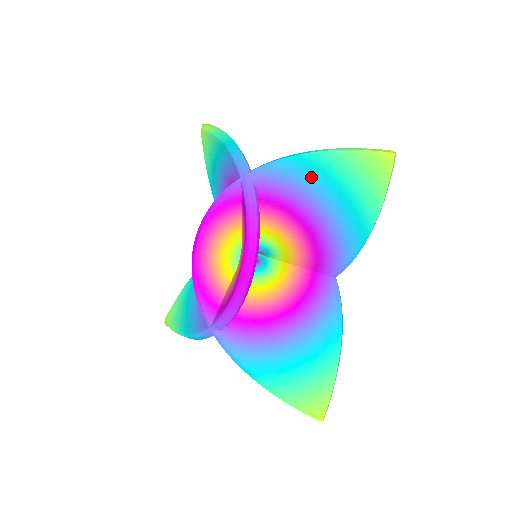
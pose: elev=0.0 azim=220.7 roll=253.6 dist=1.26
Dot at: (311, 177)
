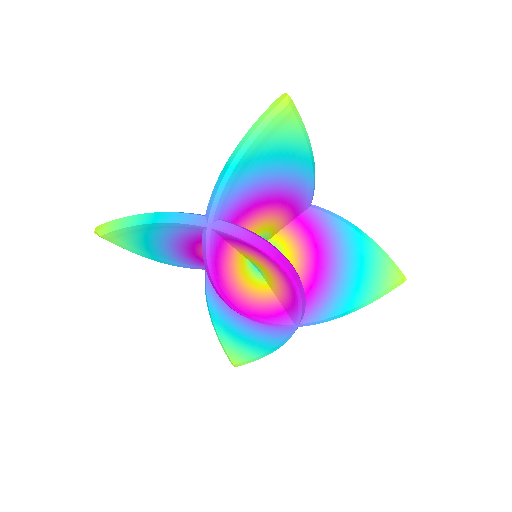
Dot at: (251, 170)
